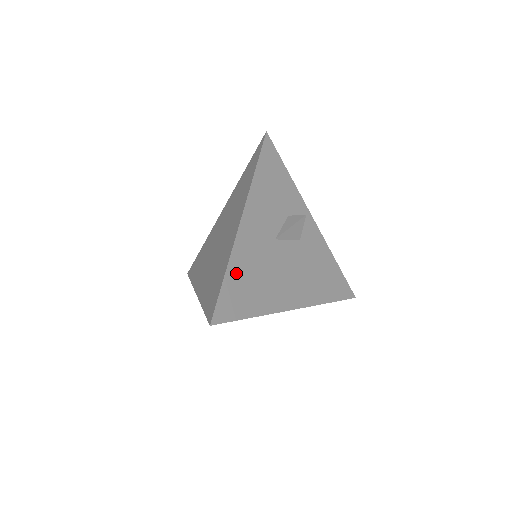
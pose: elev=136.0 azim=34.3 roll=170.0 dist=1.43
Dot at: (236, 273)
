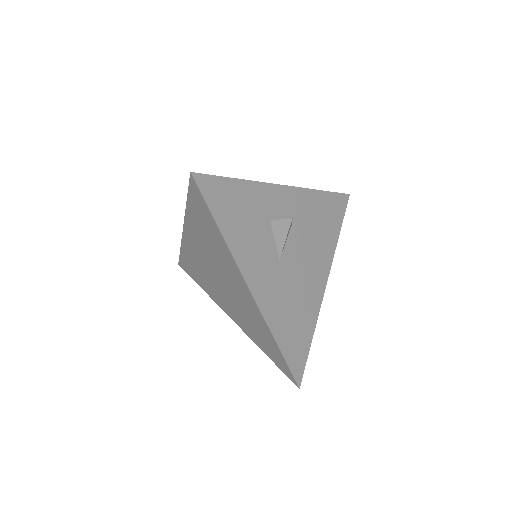
Dot at: (282, 333)
